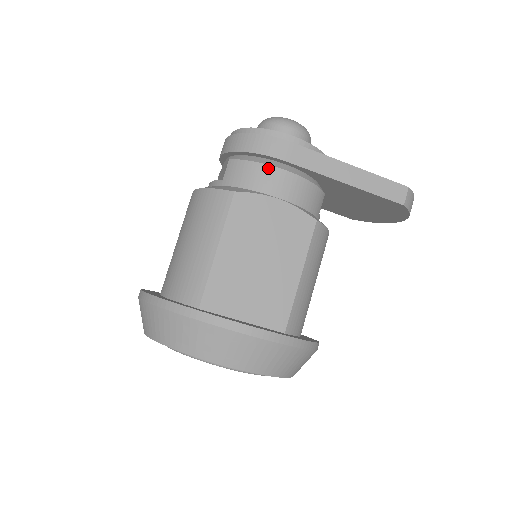
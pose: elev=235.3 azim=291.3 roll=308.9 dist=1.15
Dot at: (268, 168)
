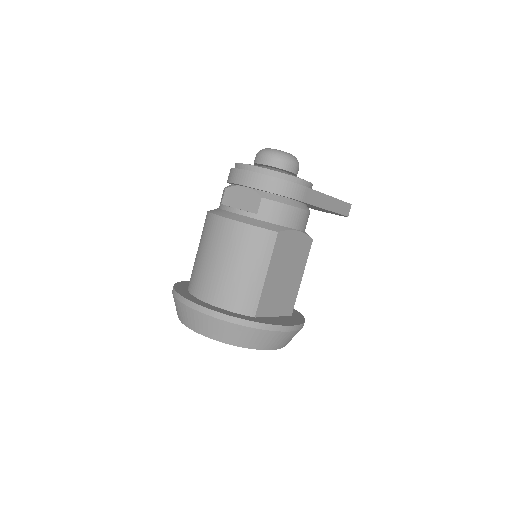
Dot at: (294, 209)
